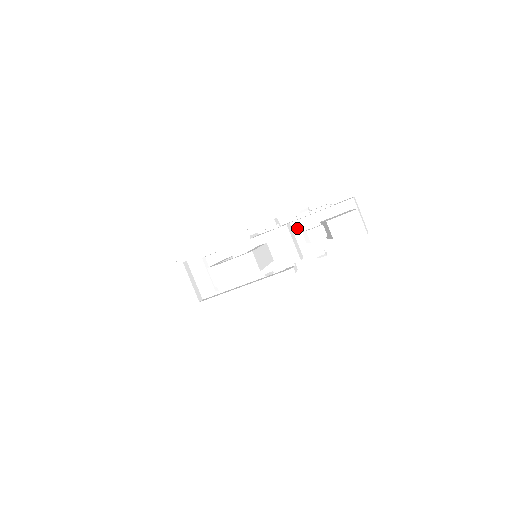
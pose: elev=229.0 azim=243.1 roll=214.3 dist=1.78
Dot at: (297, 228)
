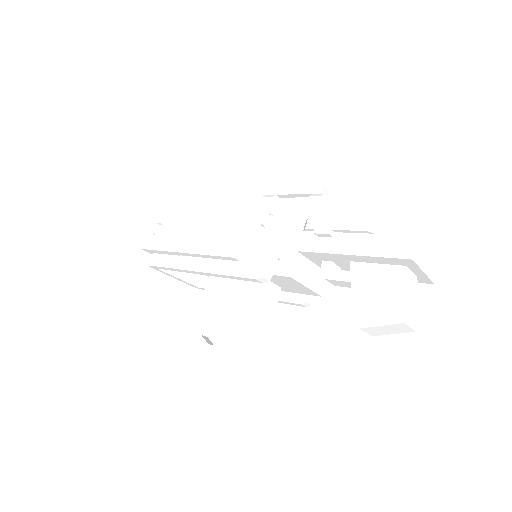
Dot at: (311, 257)
